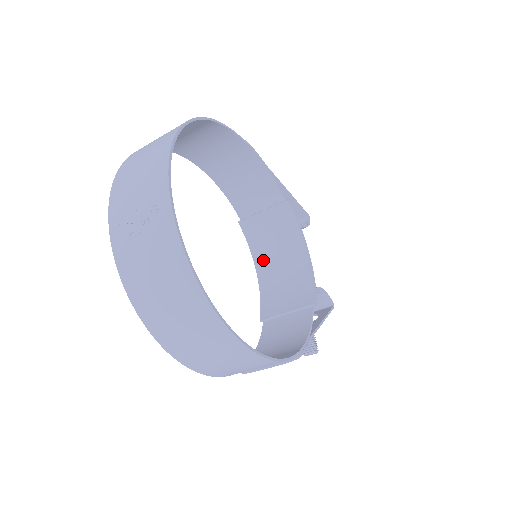
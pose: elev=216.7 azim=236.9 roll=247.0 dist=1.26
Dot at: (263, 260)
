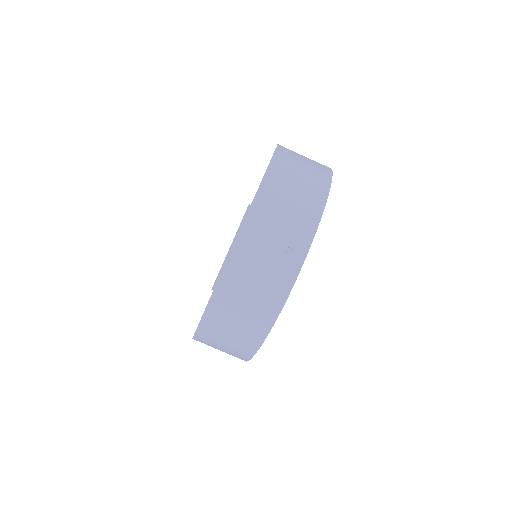
Dot at: occluded
